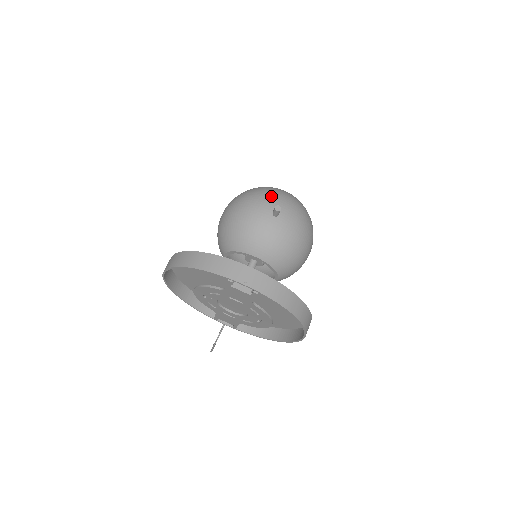
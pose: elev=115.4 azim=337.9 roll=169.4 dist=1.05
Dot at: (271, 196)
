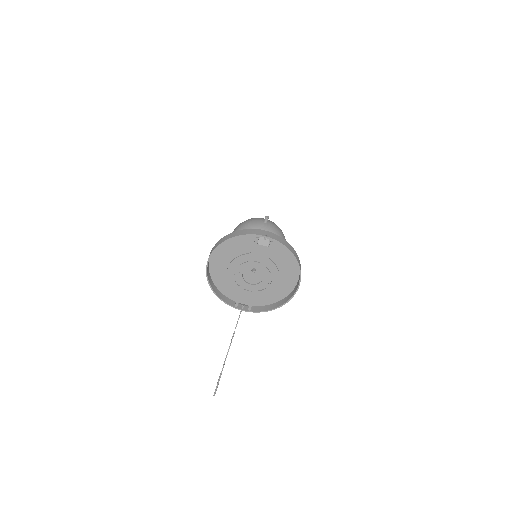
Dot at: (259, 218)
